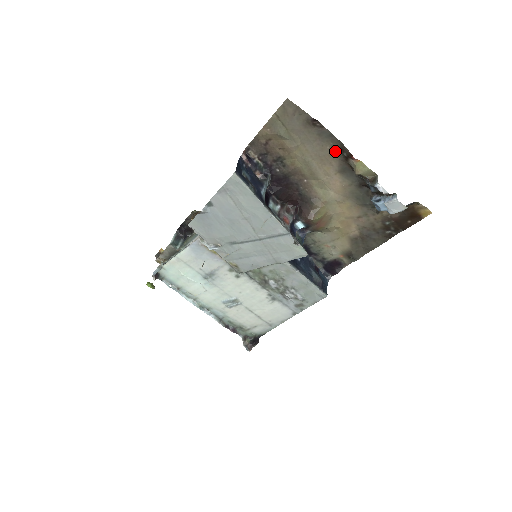
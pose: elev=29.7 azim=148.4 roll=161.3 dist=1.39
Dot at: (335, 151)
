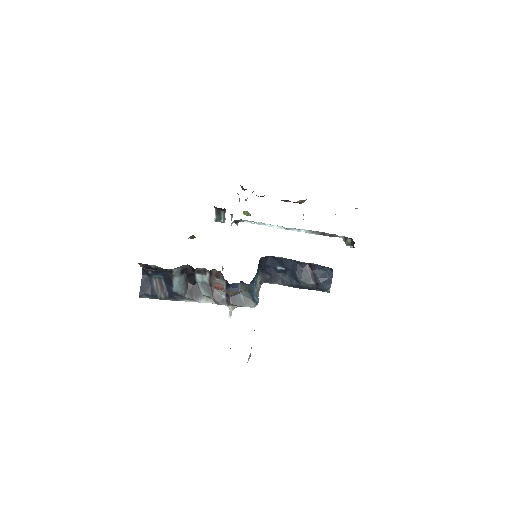
Dot at: occluded
